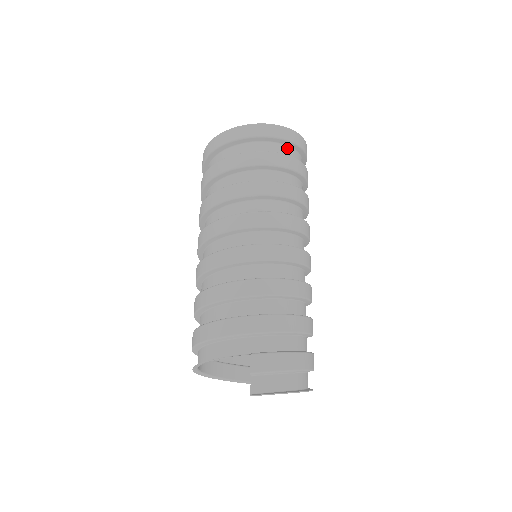
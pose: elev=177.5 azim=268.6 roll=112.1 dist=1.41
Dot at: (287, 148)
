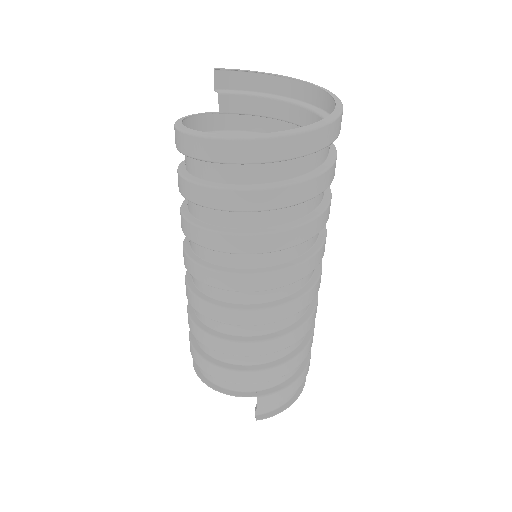
Dot at: (315, 153)
